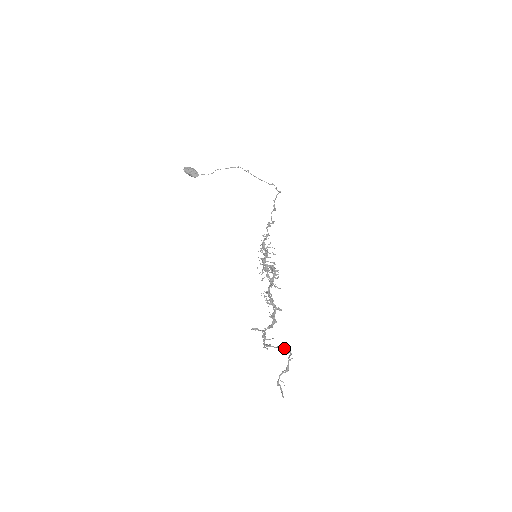
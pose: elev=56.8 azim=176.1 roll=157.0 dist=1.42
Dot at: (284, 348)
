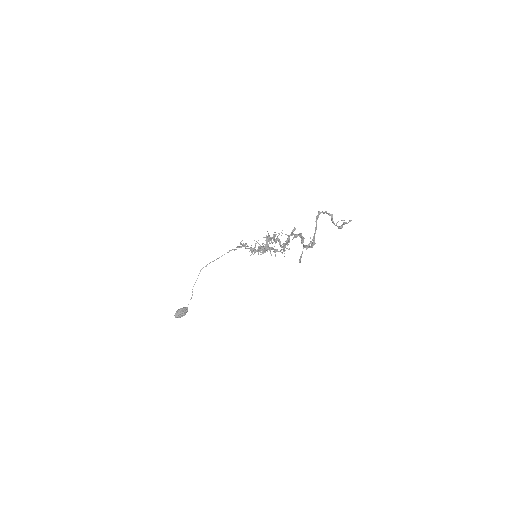
Dot at: occluded
